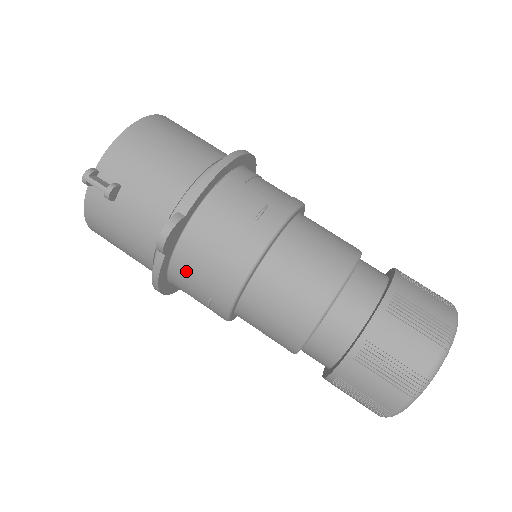
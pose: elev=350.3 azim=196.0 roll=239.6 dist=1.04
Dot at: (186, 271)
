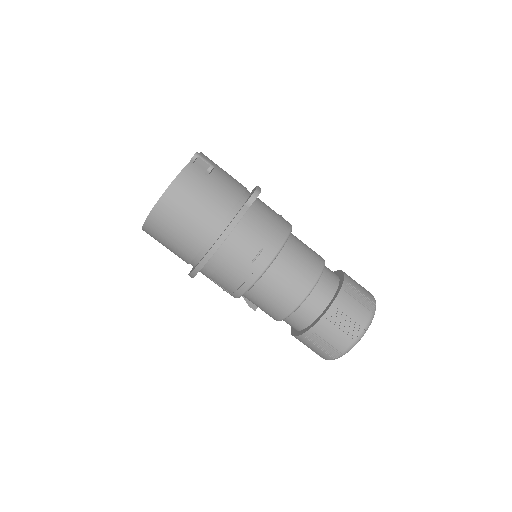
Dot at: (250, 227)
